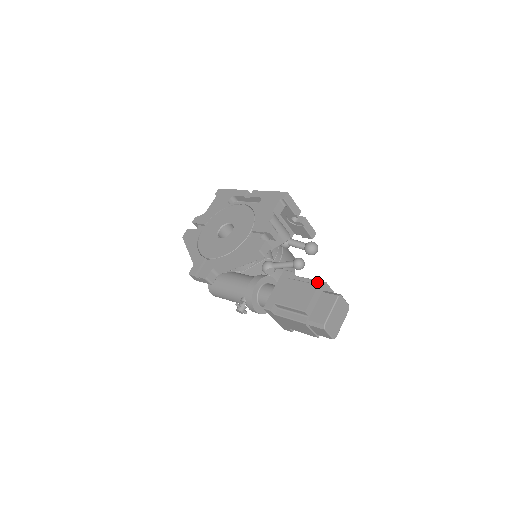
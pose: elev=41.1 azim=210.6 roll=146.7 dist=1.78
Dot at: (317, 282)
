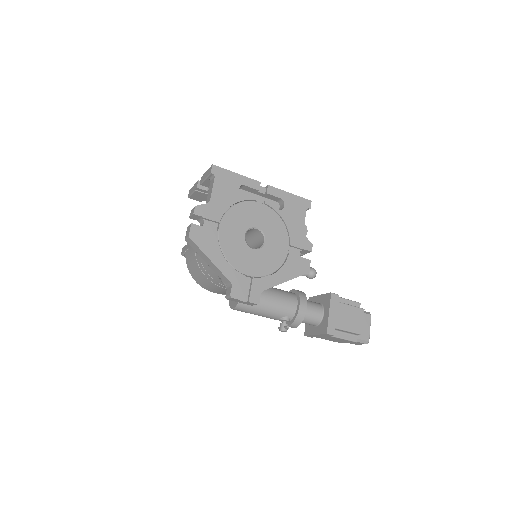
Dot at: (355, 303)
